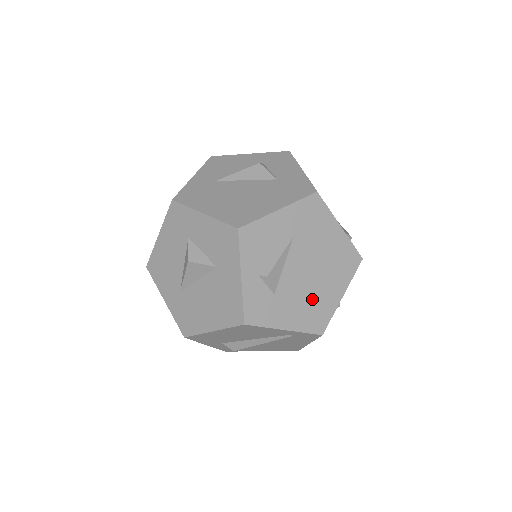
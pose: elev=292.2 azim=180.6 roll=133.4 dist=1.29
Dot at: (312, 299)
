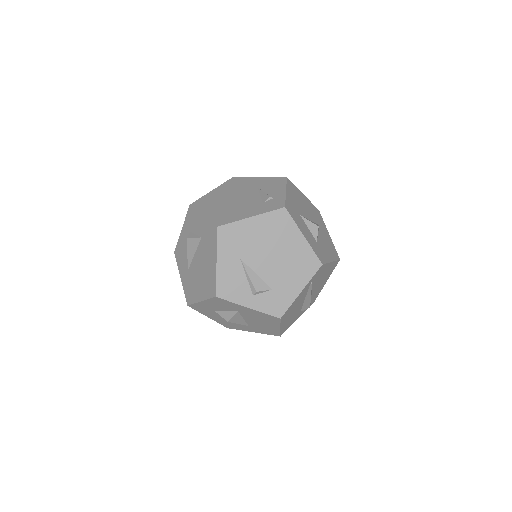
Dot at: (292, 262)
